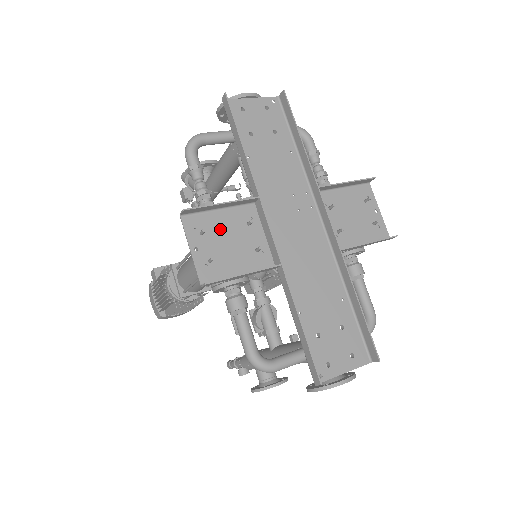
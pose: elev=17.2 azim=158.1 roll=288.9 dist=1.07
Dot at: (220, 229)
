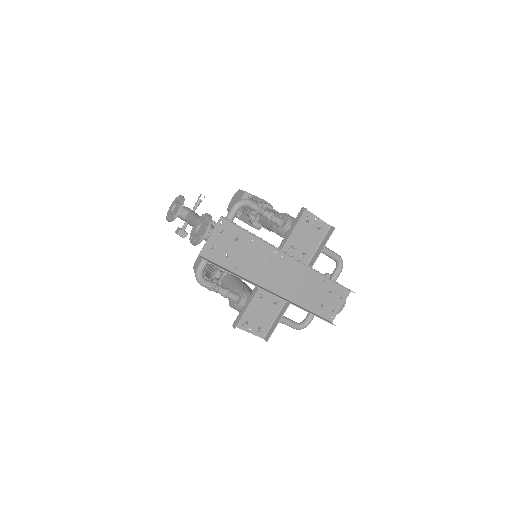
Dot at: (252, 312)
